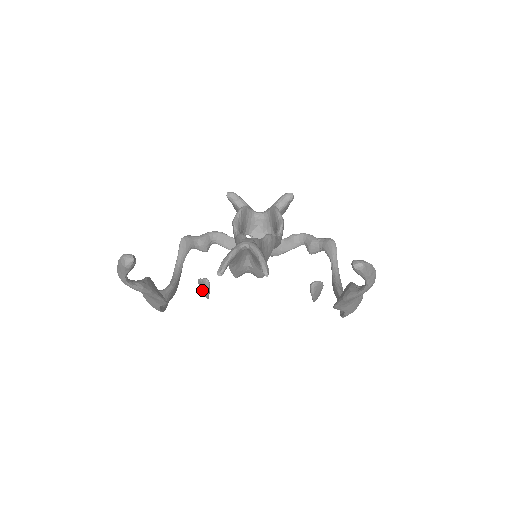
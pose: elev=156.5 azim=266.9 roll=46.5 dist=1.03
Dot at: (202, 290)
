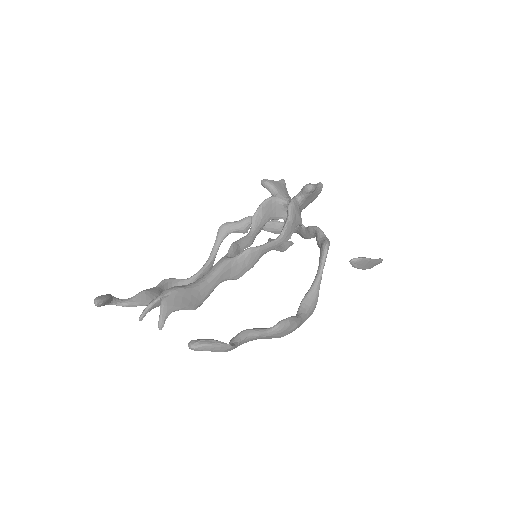
Dot at: occluded
